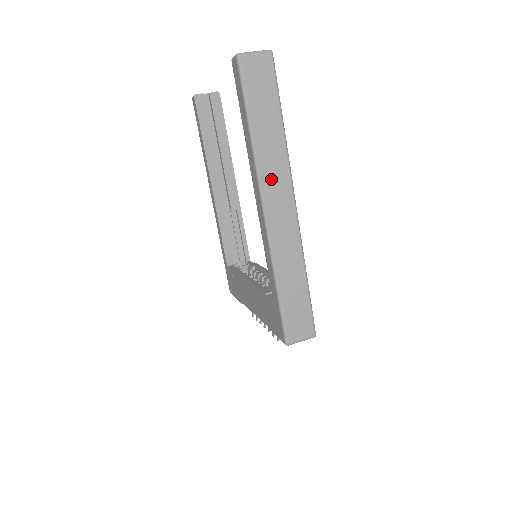
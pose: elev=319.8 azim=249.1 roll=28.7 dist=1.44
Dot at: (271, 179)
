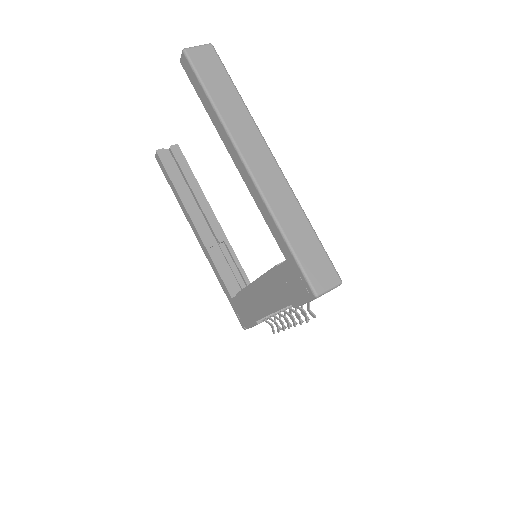
Dot at: (245, 140)
